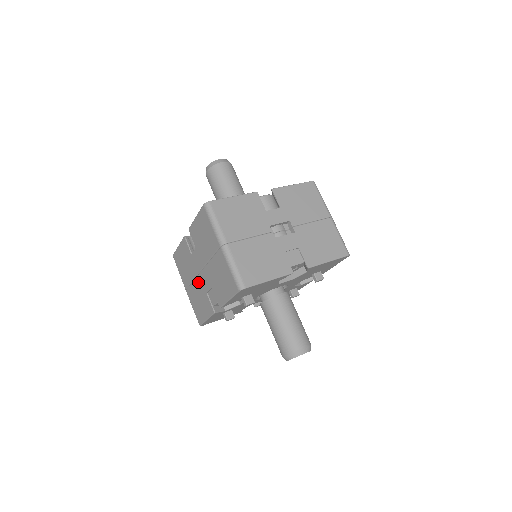
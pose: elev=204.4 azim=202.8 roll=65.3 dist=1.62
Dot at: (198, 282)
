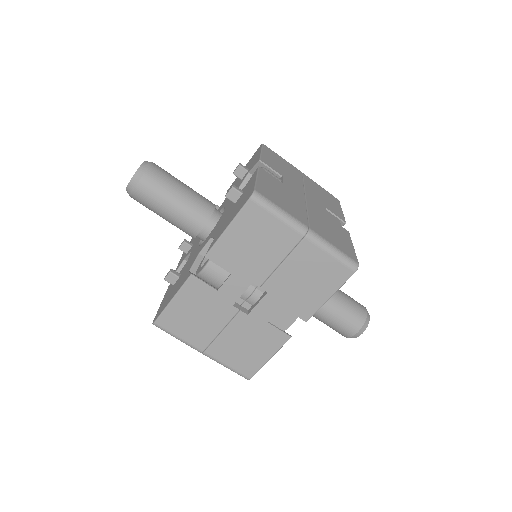
Dot at: occluded
